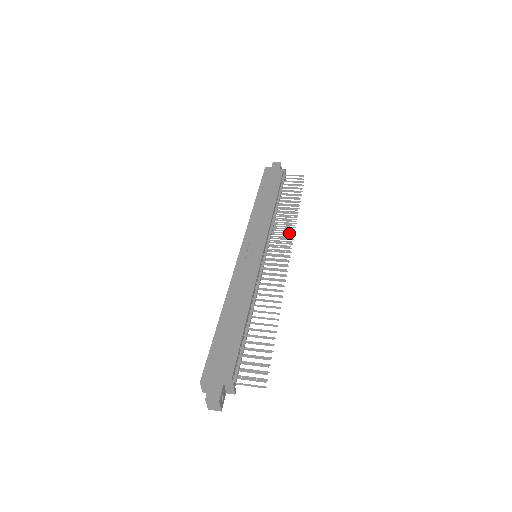
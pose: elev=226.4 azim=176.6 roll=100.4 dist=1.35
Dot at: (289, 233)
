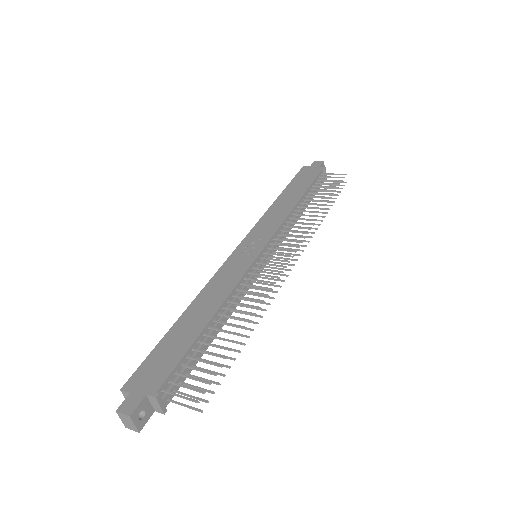
Dot at: (303, 232)
